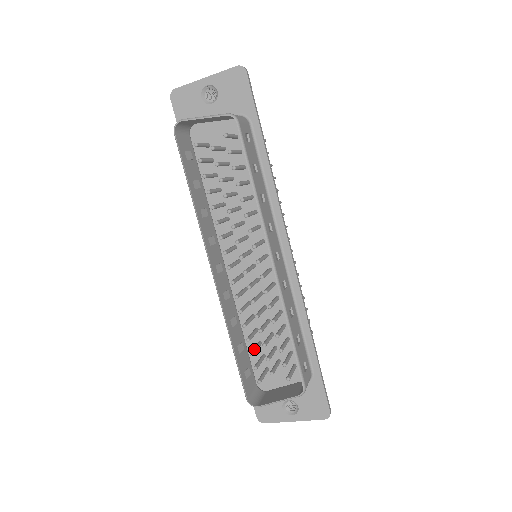
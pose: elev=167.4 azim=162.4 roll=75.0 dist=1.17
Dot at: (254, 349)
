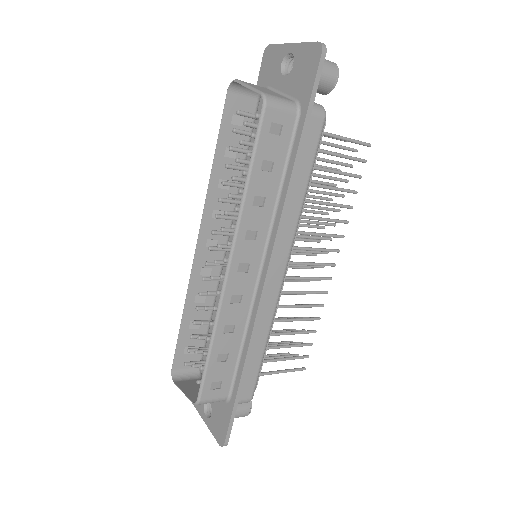
Dot at: (199, 334)
